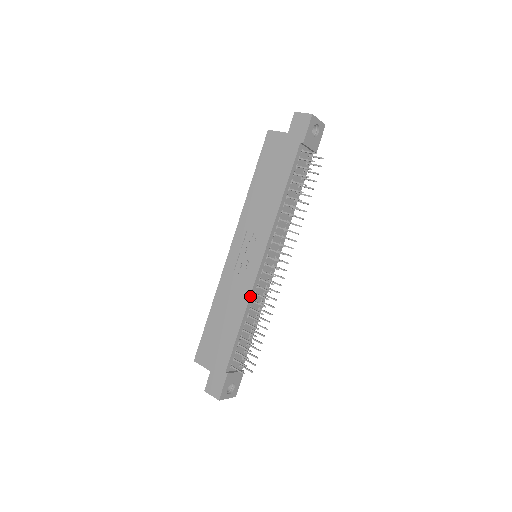
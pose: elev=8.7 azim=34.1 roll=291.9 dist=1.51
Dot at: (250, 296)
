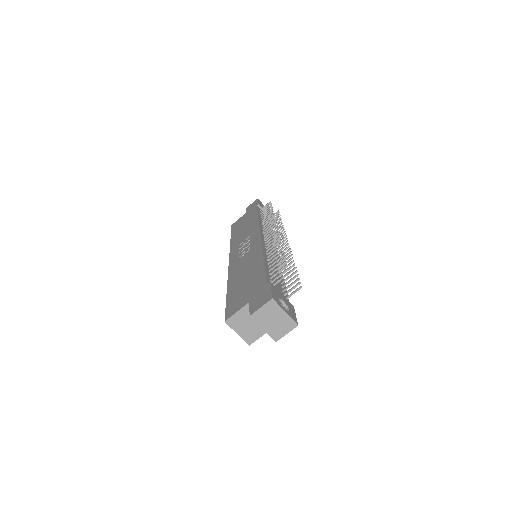
Dot at: (262, 248)
